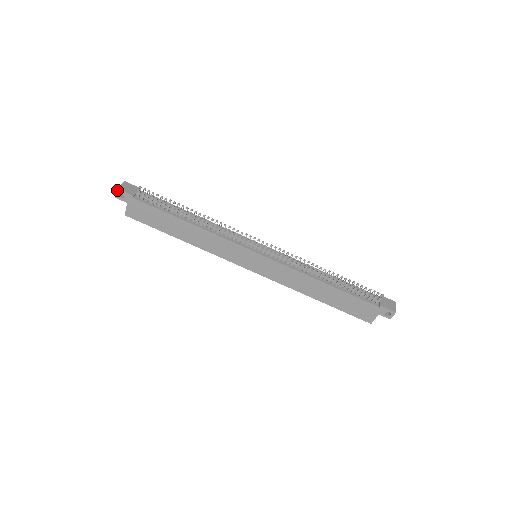
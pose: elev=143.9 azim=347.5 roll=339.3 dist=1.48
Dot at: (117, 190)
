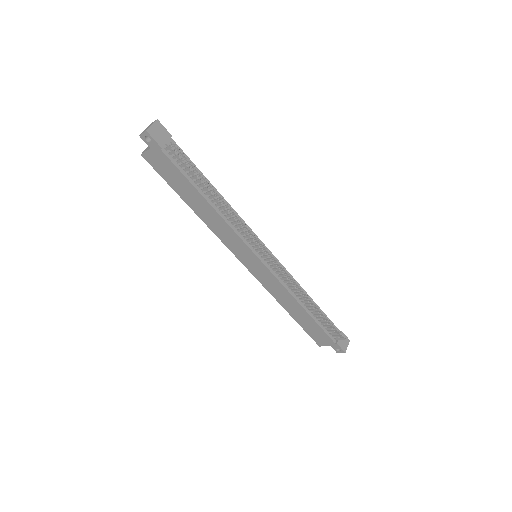
Dot at: (146, 132)
